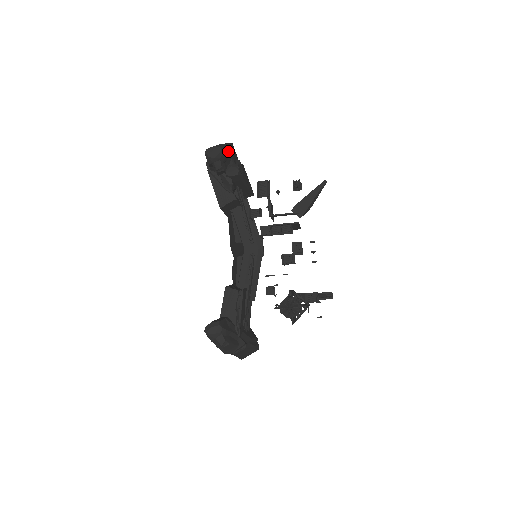
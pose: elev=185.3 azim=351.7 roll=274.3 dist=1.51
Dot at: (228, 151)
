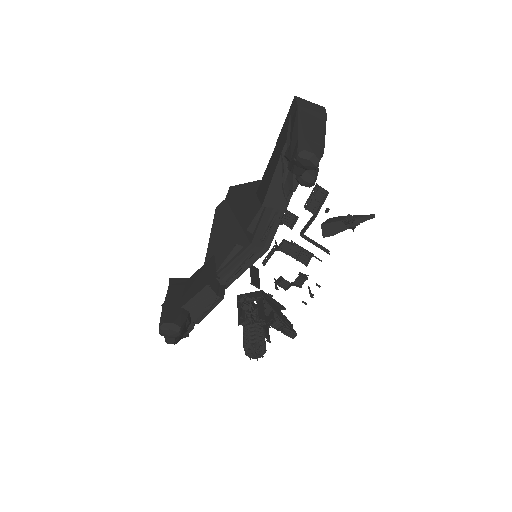
Dot at: occluded
